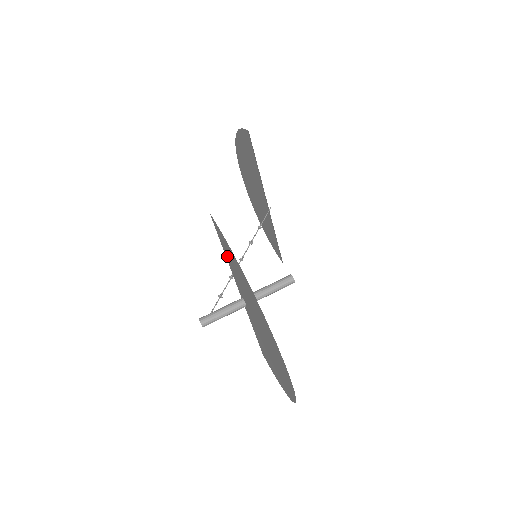
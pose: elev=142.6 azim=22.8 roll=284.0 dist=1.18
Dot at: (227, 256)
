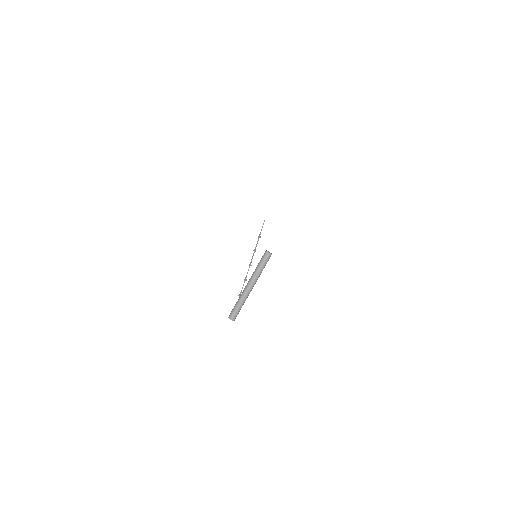
Dot at: occluded
